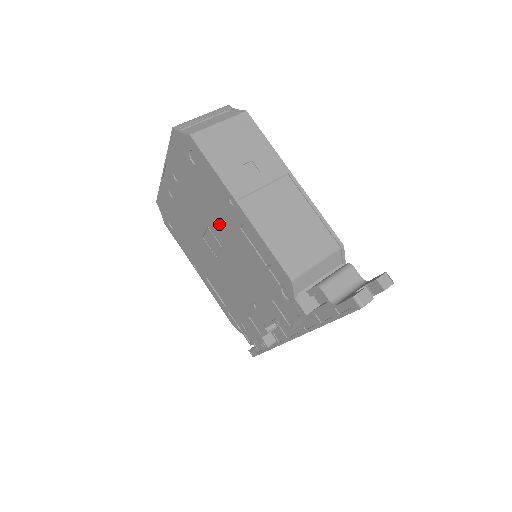
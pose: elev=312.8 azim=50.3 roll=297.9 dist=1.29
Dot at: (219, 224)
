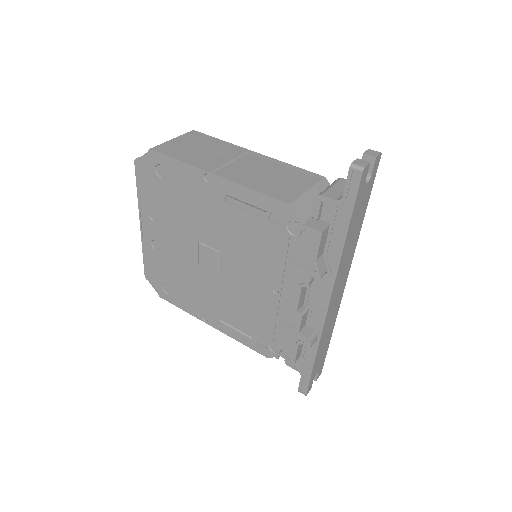
Dot at: (206, 223)
